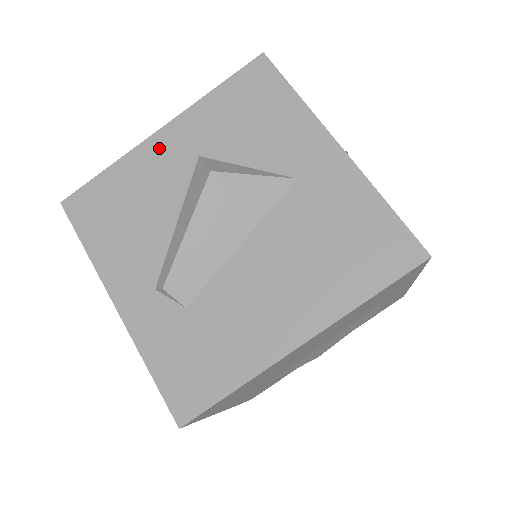
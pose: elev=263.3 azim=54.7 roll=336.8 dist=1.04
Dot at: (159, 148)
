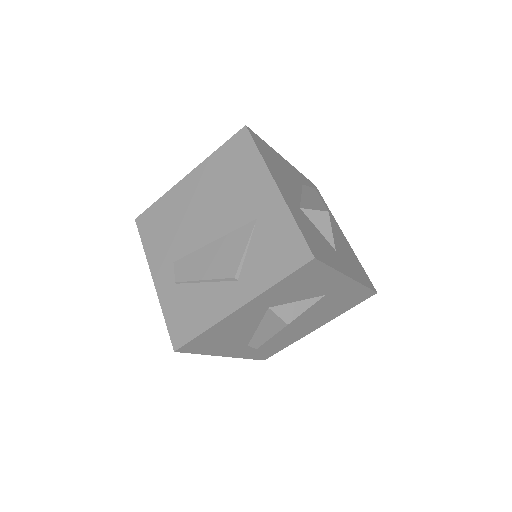
Dot at: (241, 314)
